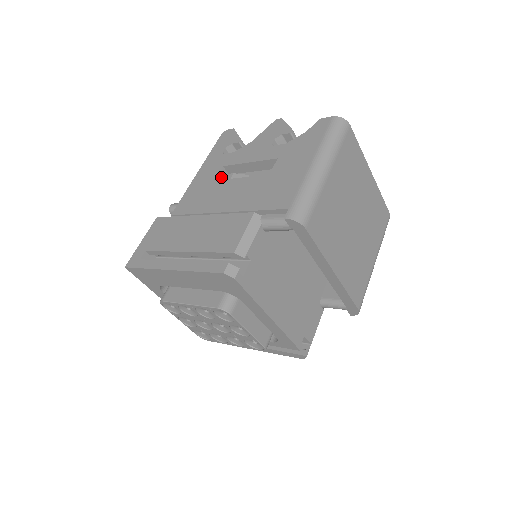
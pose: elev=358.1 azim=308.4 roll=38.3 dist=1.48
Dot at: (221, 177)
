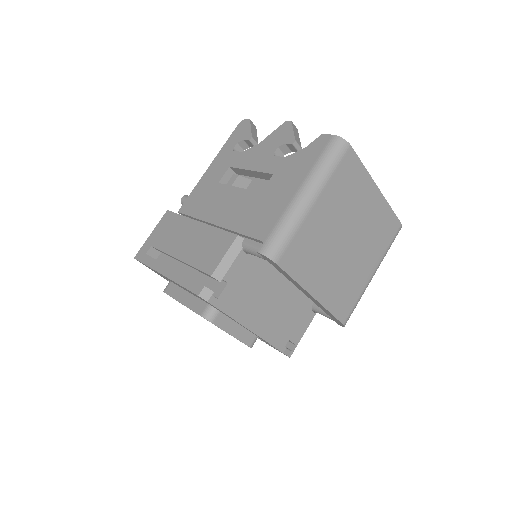
Dot at: (227, 178)
